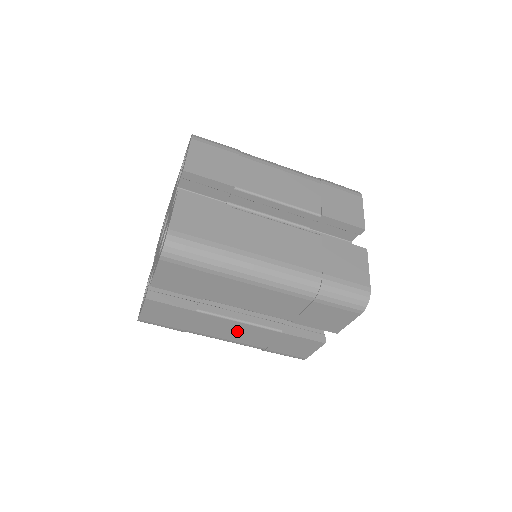
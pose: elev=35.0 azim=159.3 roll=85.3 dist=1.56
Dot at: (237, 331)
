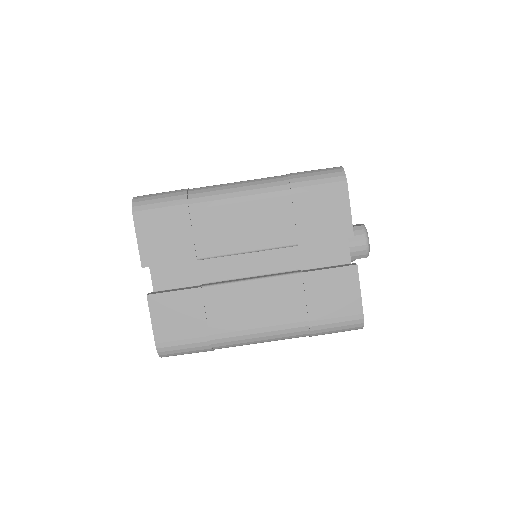
Dot at: occluded
